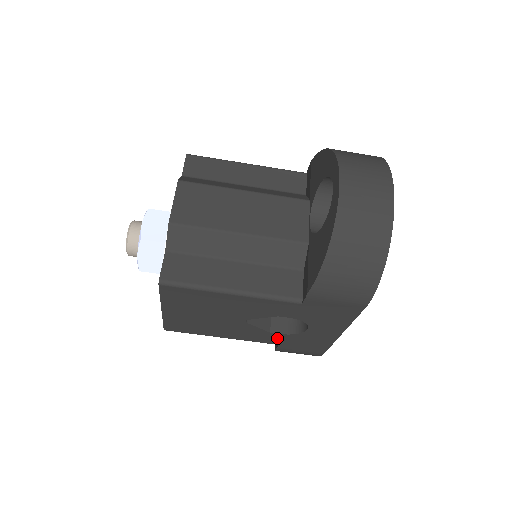
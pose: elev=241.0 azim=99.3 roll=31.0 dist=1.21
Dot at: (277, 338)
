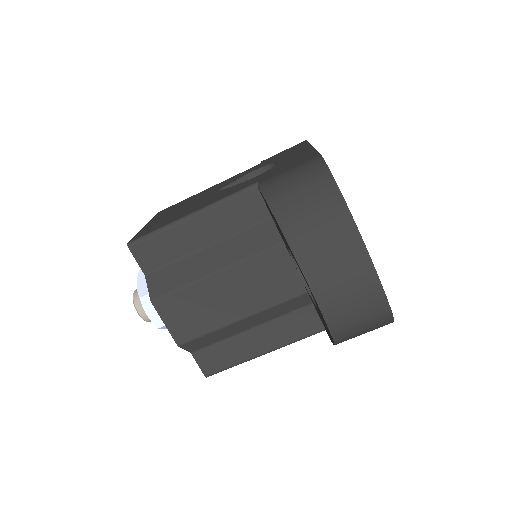
Dot at: occluded
